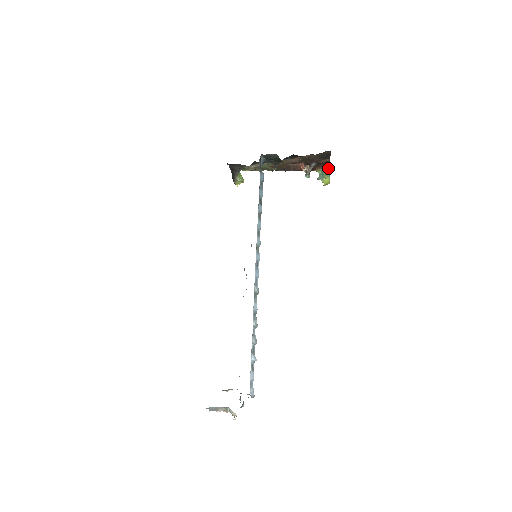
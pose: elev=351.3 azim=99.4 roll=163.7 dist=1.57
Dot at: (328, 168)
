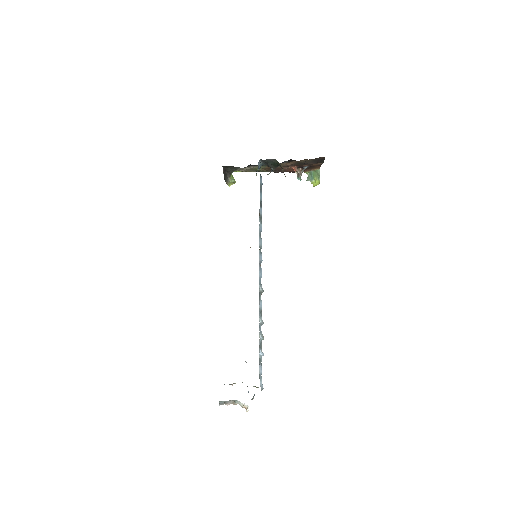
Dot at: (317, 170)
